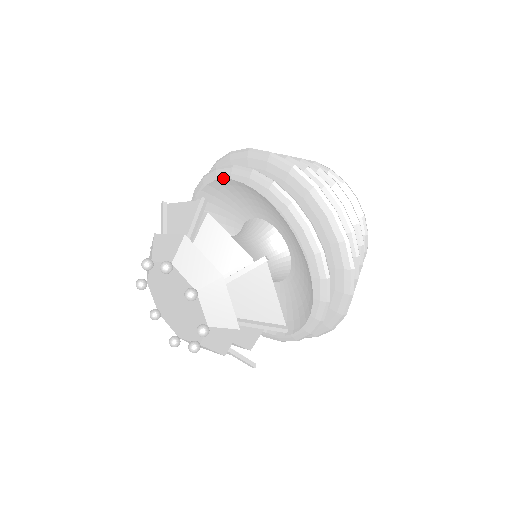
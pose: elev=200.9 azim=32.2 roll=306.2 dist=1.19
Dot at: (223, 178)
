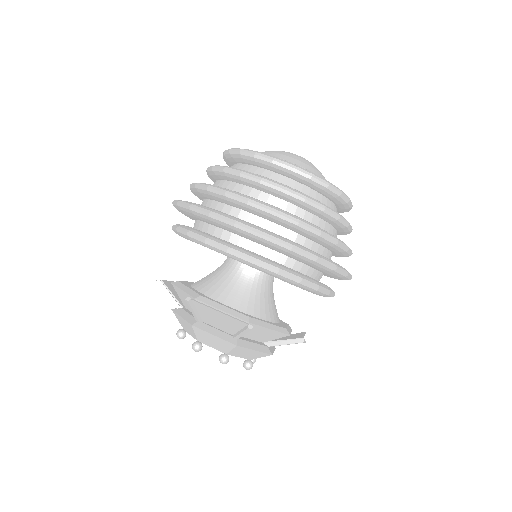
Dot at: occluded
